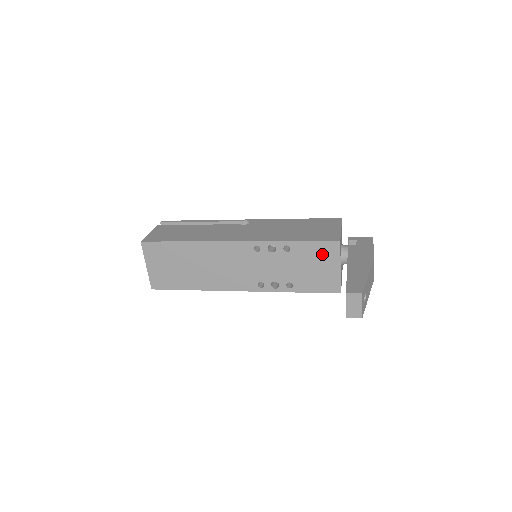
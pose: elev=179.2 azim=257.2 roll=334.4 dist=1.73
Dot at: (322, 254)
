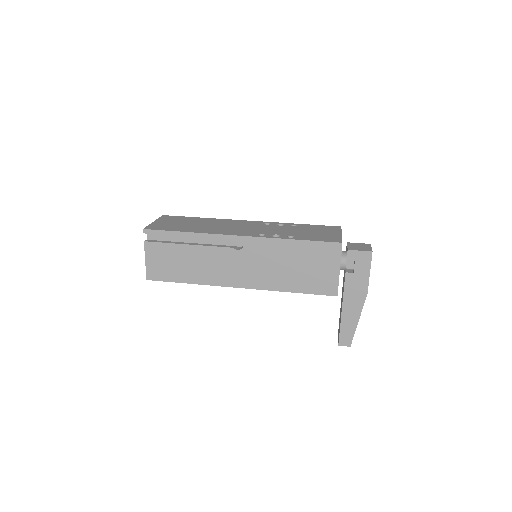
Dot at: occluded
